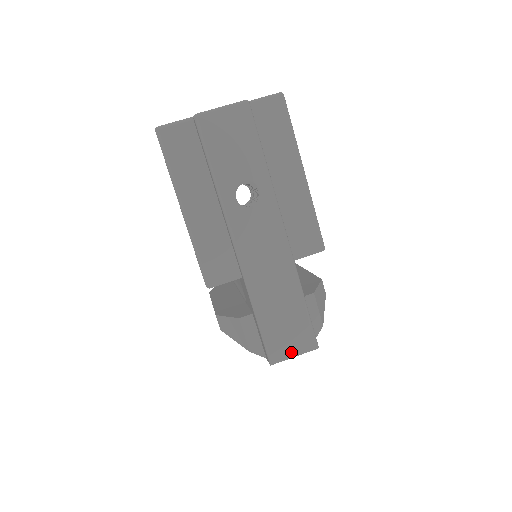
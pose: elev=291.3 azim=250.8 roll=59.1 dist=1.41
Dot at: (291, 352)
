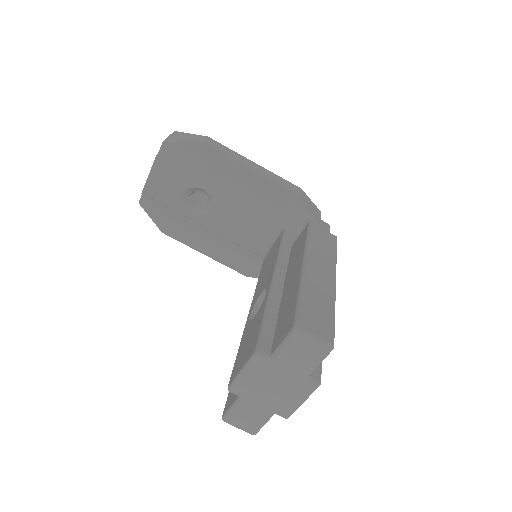
Dot at: occluded
